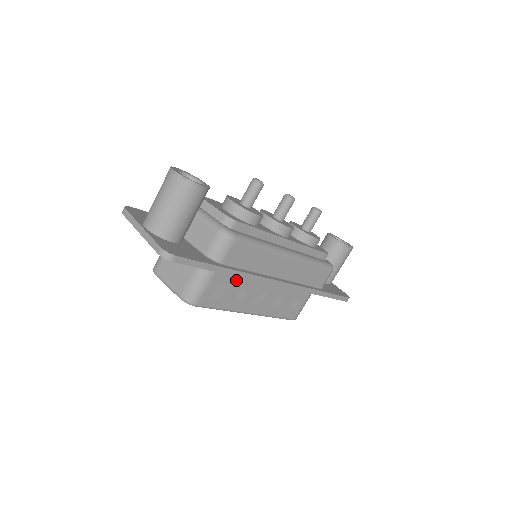
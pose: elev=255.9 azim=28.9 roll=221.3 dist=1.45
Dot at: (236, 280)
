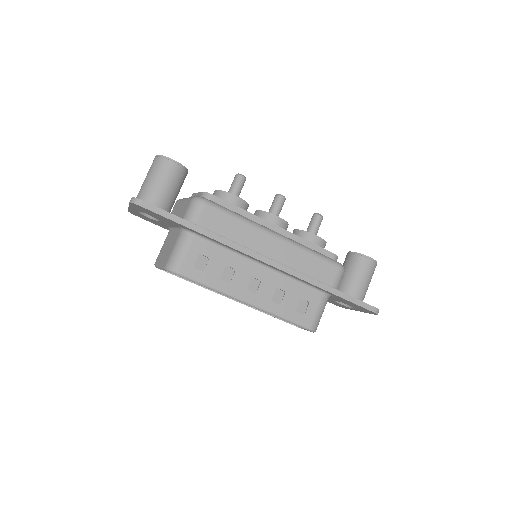
Dot at: (219, 254)
